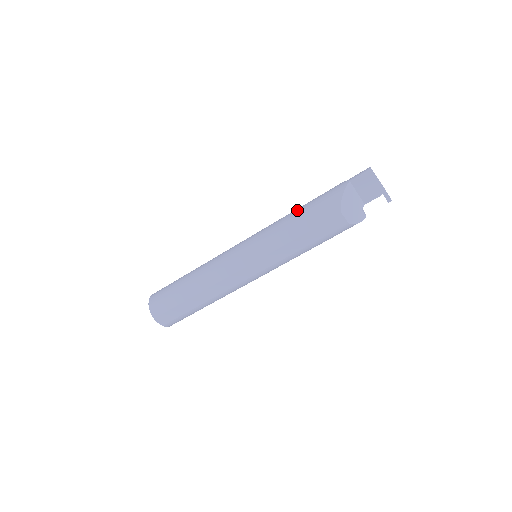
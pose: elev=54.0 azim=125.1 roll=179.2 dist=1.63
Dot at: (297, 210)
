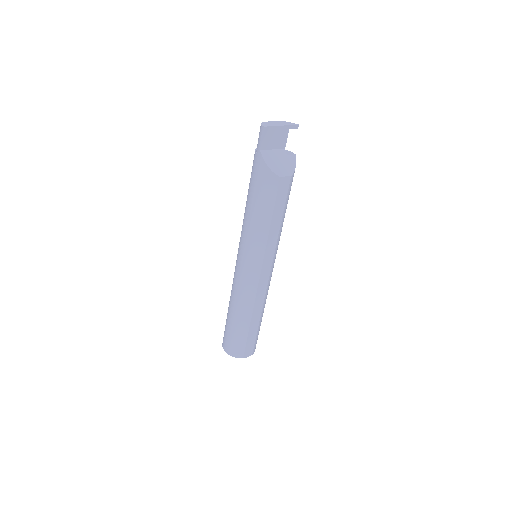
Dot at: (248, 205)
